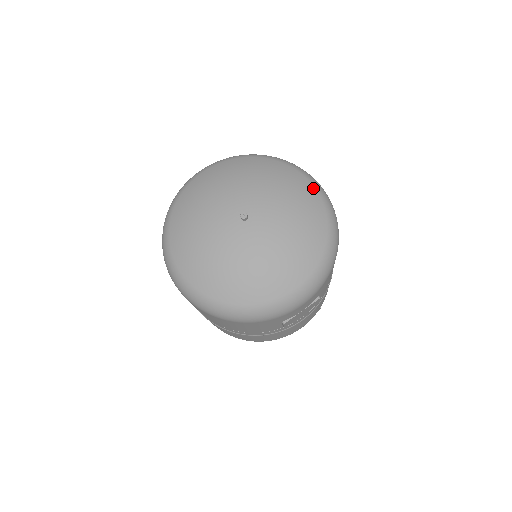
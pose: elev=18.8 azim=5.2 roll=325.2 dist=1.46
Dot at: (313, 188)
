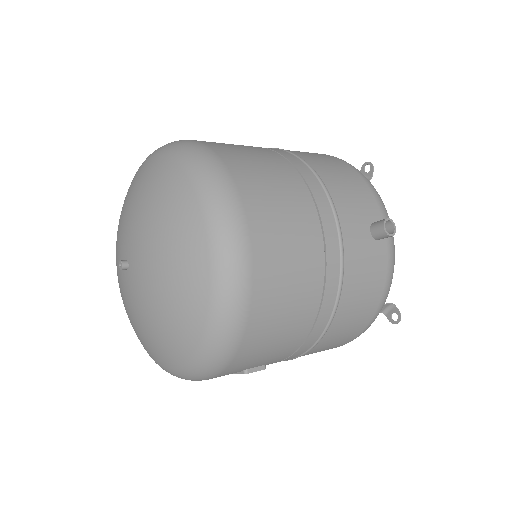
Dot at: (205, 251)
